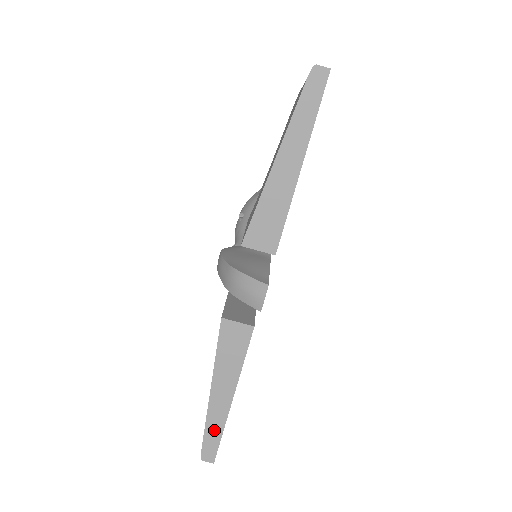
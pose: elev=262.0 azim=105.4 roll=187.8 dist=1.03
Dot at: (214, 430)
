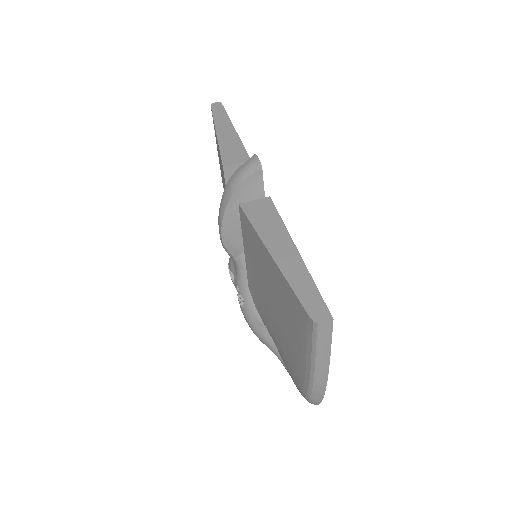
Dot at: (303, 284)
